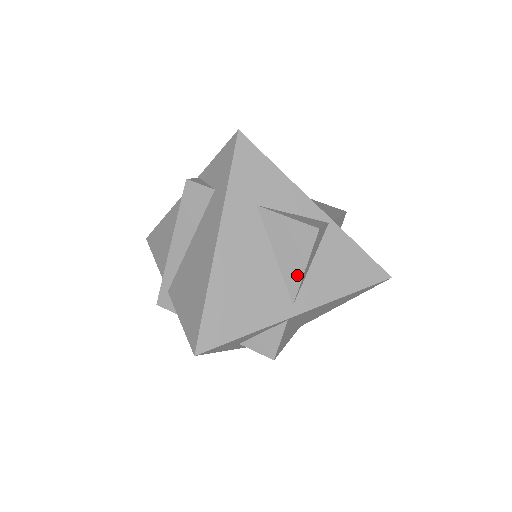
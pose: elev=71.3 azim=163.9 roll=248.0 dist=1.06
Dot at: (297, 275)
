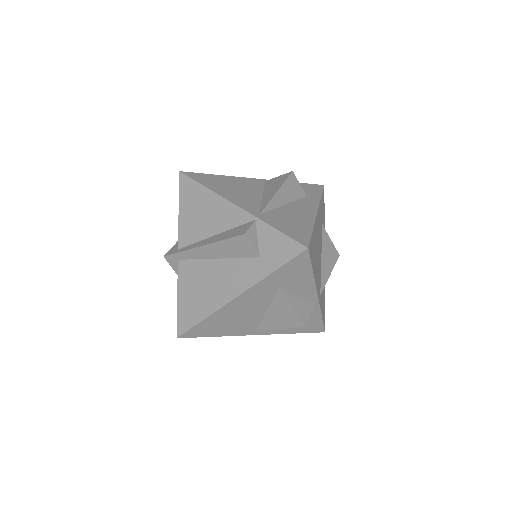
Dot at: (271, 327)
